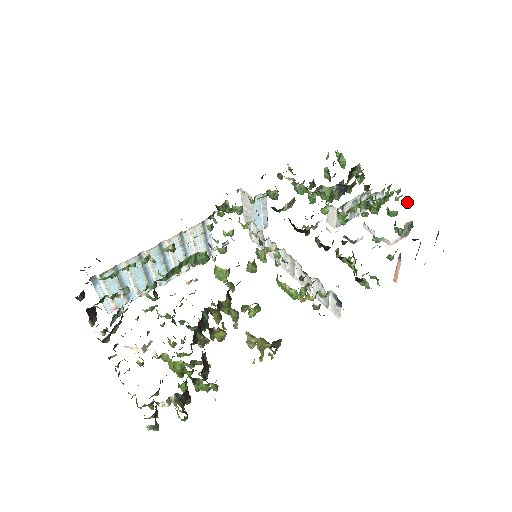
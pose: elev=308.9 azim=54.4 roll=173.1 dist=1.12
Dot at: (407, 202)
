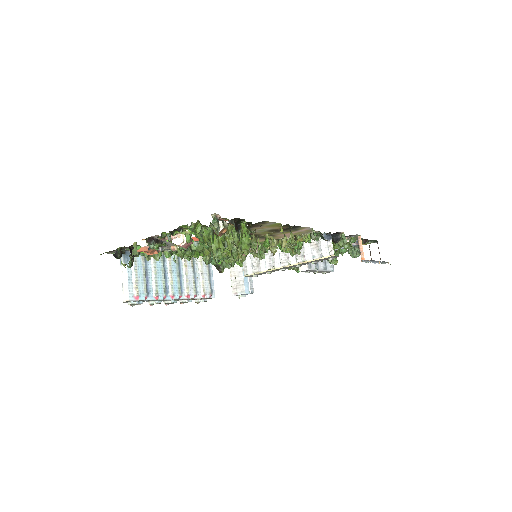
Dot at: occluded
